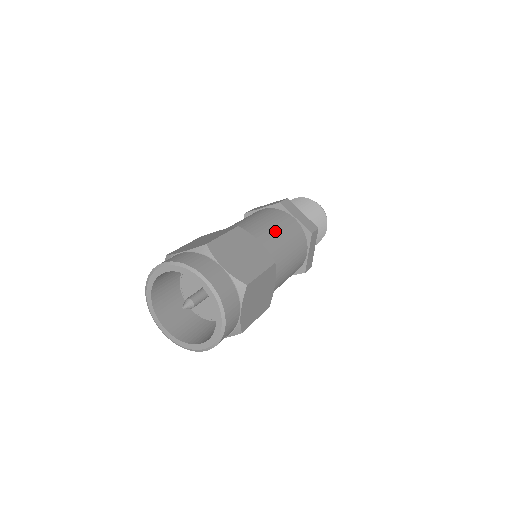
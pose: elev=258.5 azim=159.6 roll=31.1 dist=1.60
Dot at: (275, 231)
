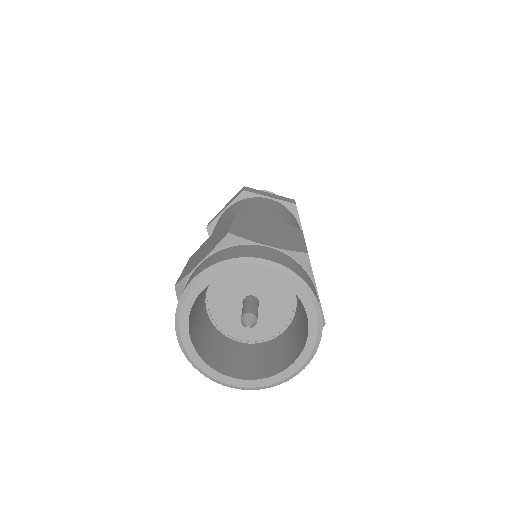
Dot at: (267, 210)
